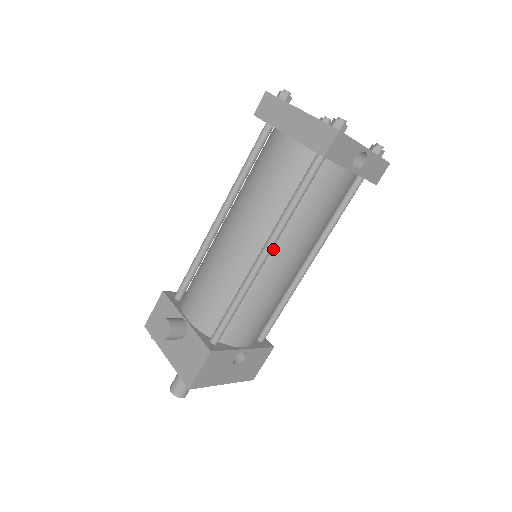
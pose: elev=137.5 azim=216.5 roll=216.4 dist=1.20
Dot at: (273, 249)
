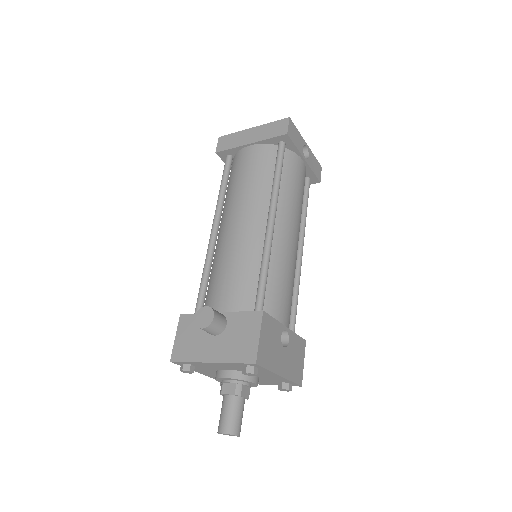
Dot at: (275, 218)
